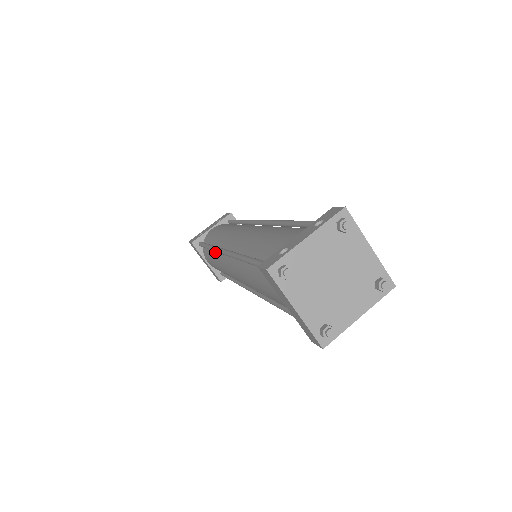
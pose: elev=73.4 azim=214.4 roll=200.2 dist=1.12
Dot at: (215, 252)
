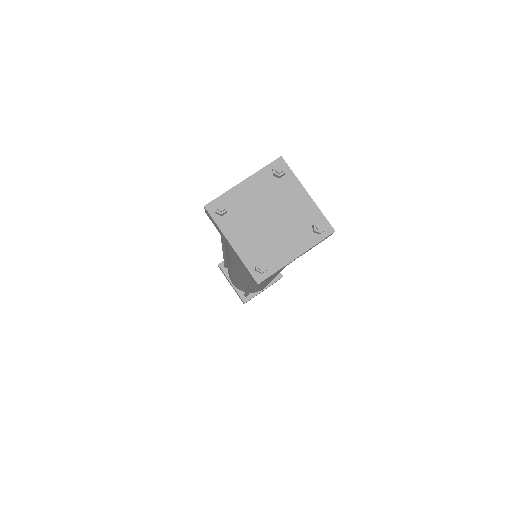
Dot at: occluded
